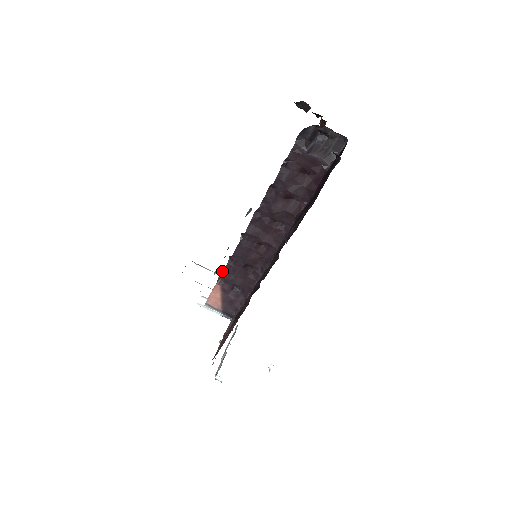
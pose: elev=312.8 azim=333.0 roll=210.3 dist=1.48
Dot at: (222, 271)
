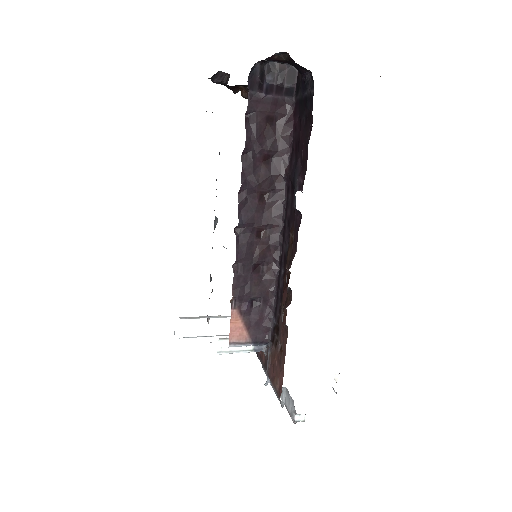
Dot at: occluded
